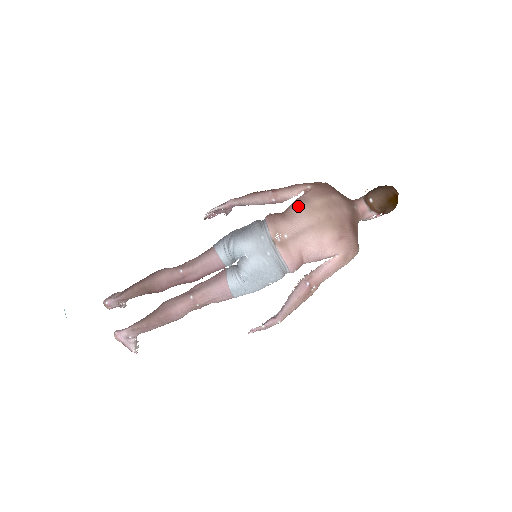
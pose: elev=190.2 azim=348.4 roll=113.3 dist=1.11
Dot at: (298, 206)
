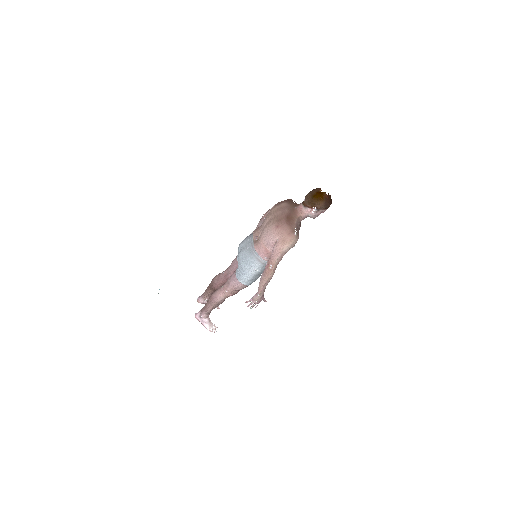
Dot at: occluded
